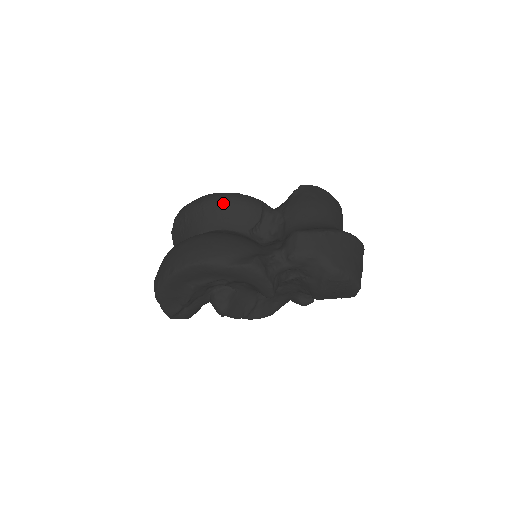
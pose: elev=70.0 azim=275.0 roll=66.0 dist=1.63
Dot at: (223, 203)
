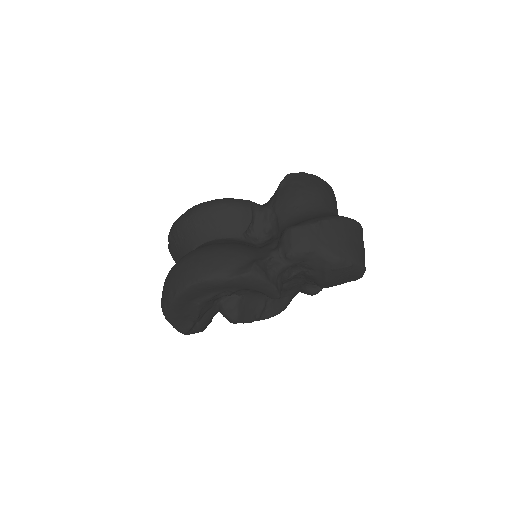
Dot at: (211, 212)
